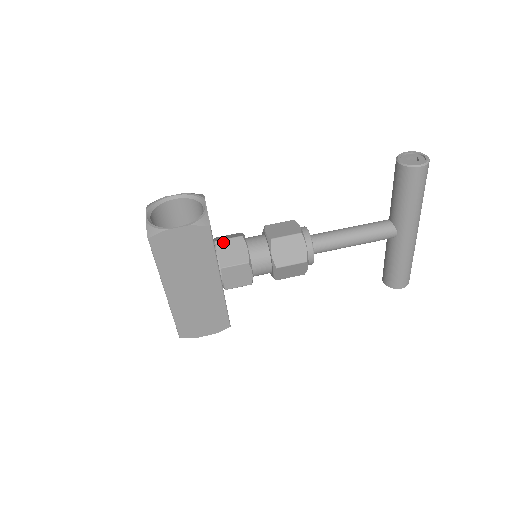
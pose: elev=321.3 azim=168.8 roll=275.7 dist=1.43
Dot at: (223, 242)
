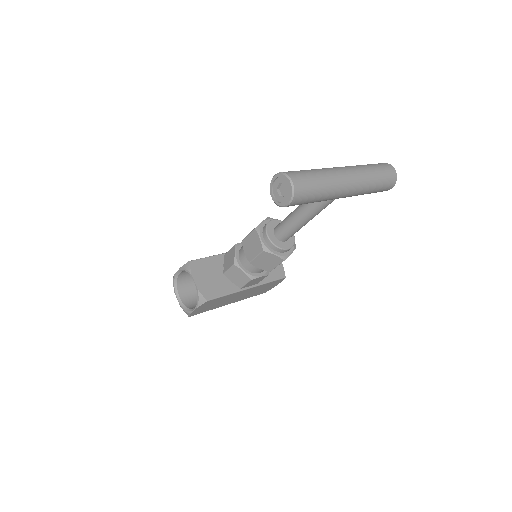
Dot at: (228, 273)
